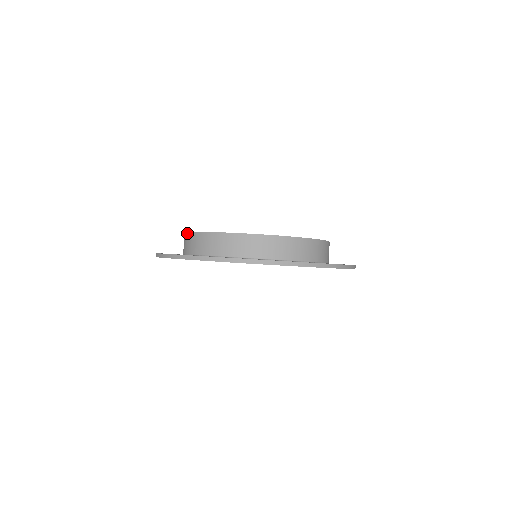
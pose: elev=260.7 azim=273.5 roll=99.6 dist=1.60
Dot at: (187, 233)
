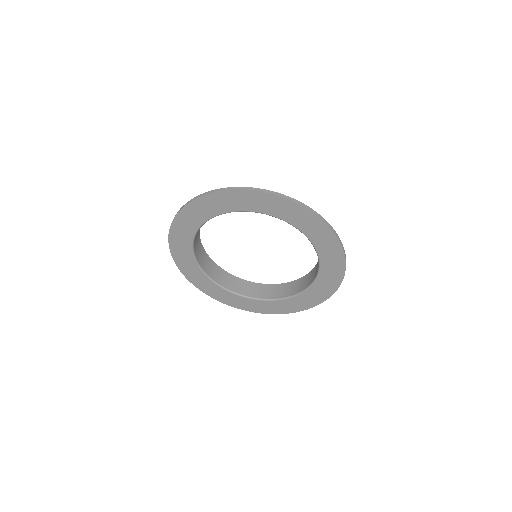
Dot at: occluded
